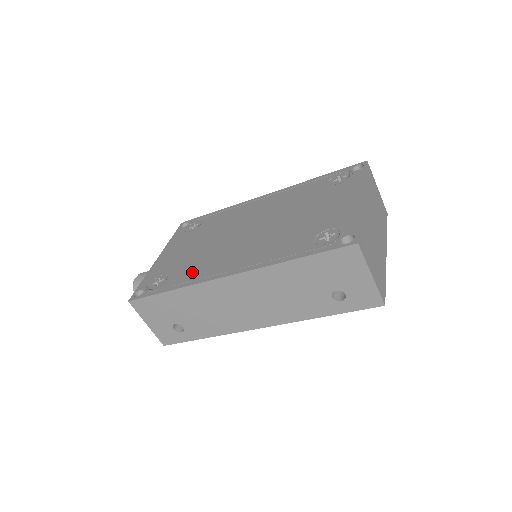
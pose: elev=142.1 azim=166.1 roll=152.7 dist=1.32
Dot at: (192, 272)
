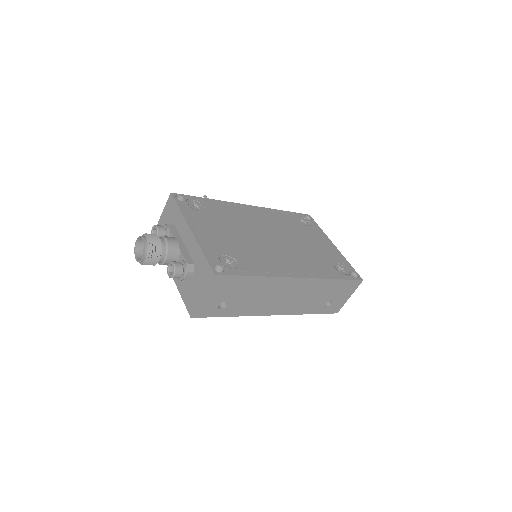
Dot at: (260, 263)
